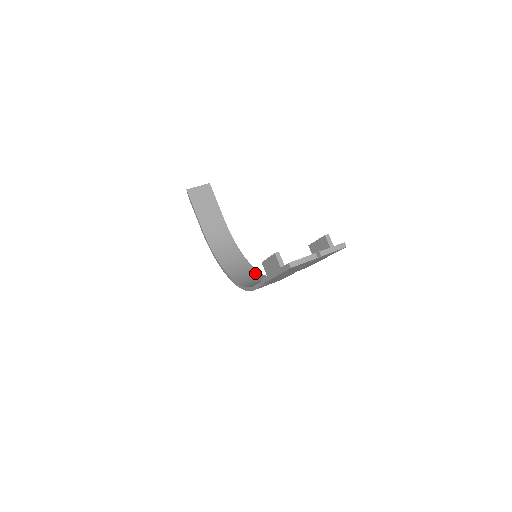
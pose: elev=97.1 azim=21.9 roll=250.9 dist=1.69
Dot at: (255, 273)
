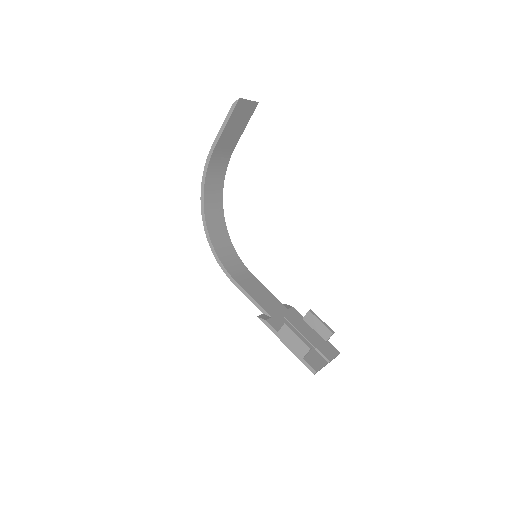
Dot at: (226, 234)
